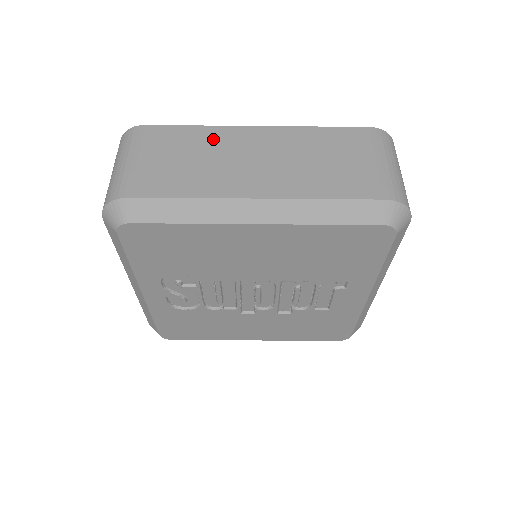
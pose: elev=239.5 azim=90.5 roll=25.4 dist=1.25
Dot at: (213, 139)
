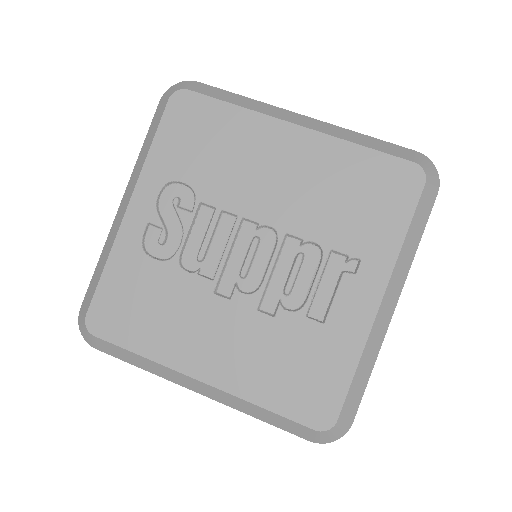
Dot at: occluded
